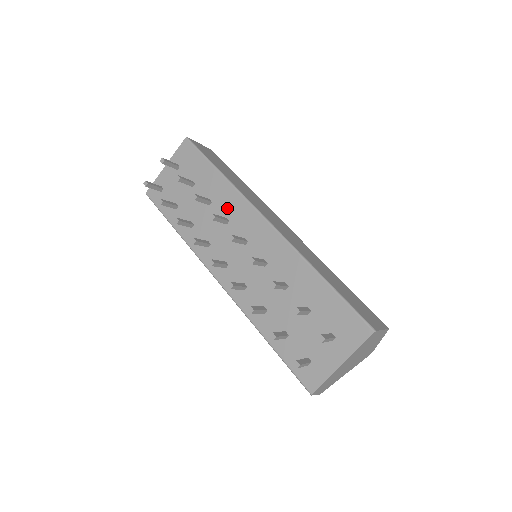
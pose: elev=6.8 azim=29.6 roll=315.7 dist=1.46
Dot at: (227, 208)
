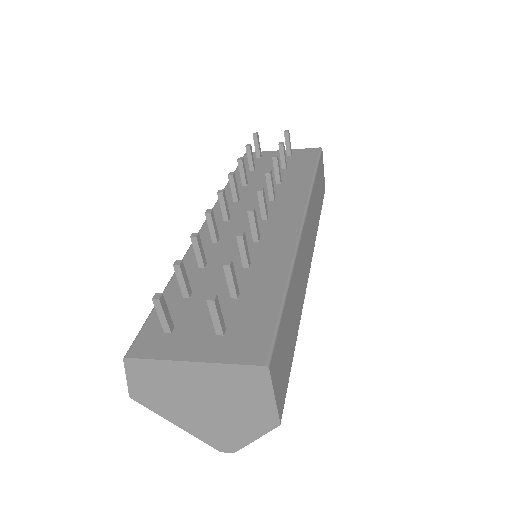
Dot at: (286, 193)
